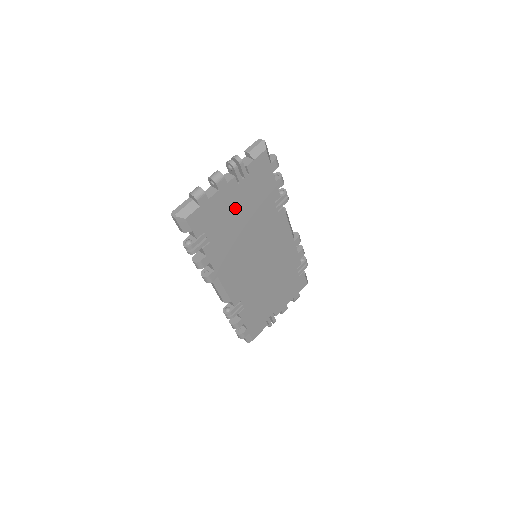
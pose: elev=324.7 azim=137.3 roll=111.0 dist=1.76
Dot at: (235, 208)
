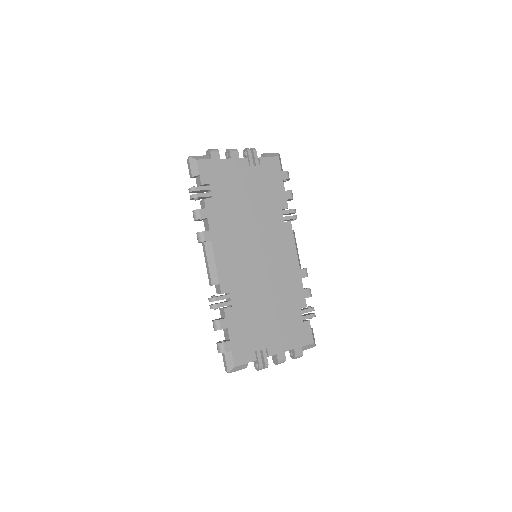
Dot at: (242, 185)
